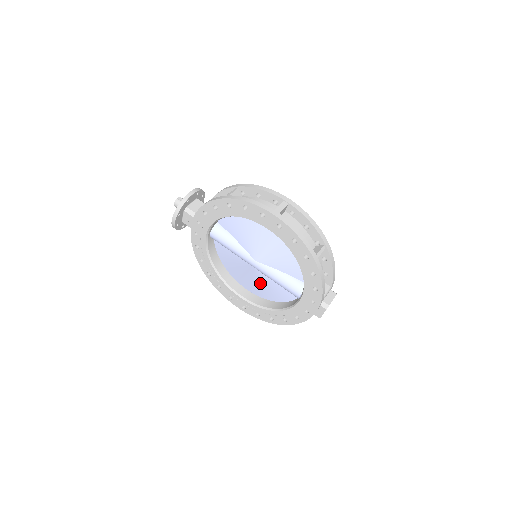
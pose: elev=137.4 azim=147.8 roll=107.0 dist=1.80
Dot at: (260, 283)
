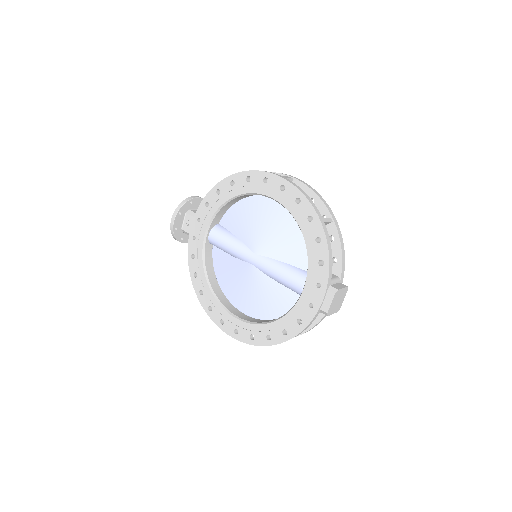
Dot at: (258, 291)
